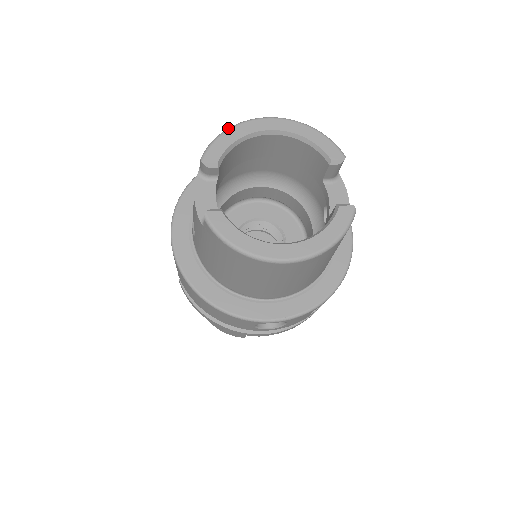
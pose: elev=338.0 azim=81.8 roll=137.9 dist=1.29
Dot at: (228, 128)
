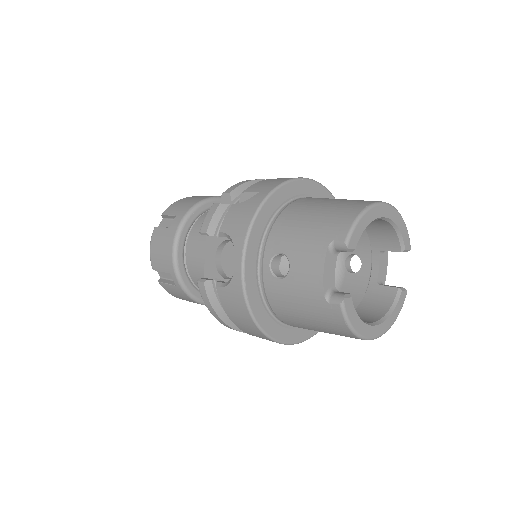
Dot at: (364, 211)
